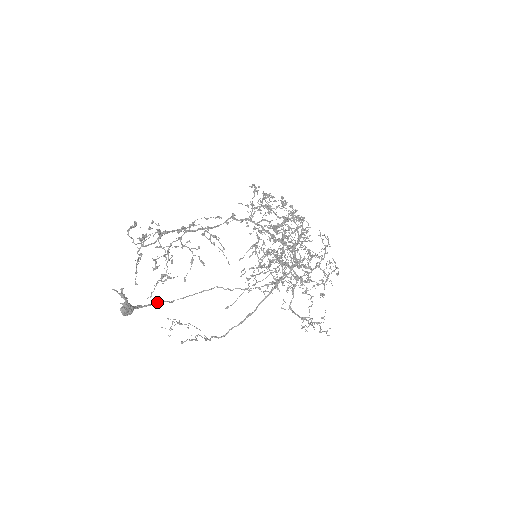
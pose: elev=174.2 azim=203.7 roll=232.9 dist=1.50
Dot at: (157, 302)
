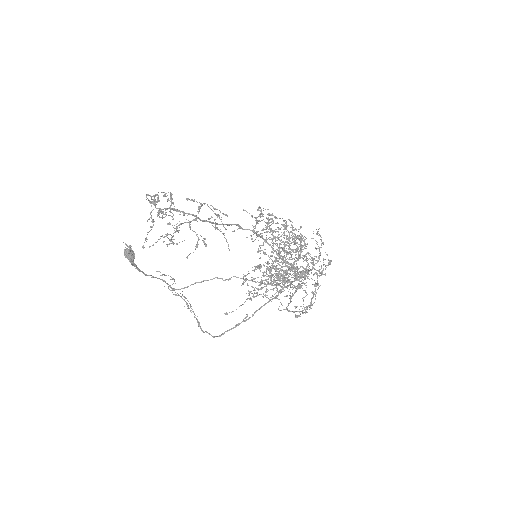
Dot at: (159, 278)
